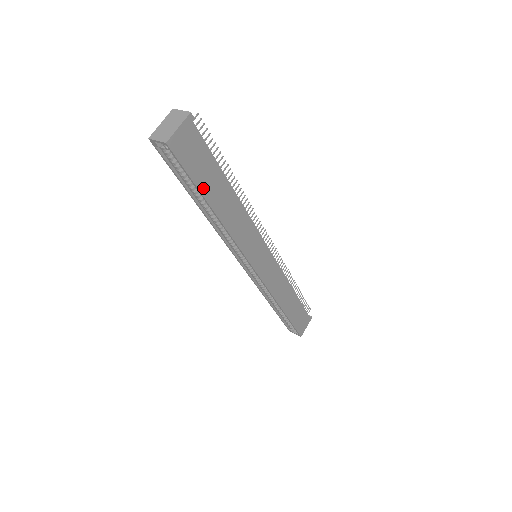
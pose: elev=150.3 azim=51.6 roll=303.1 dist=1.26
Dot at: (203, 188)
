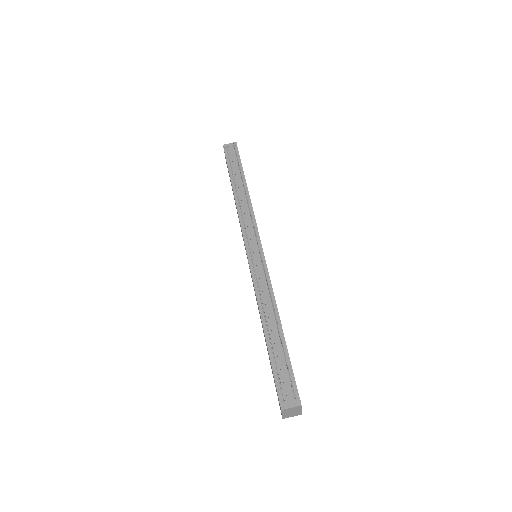
Dot at: occluded
